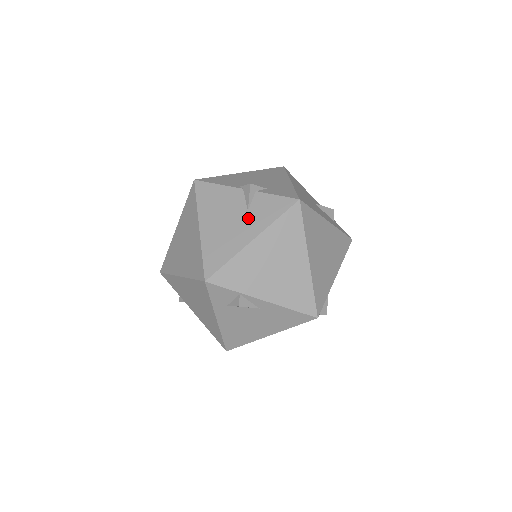
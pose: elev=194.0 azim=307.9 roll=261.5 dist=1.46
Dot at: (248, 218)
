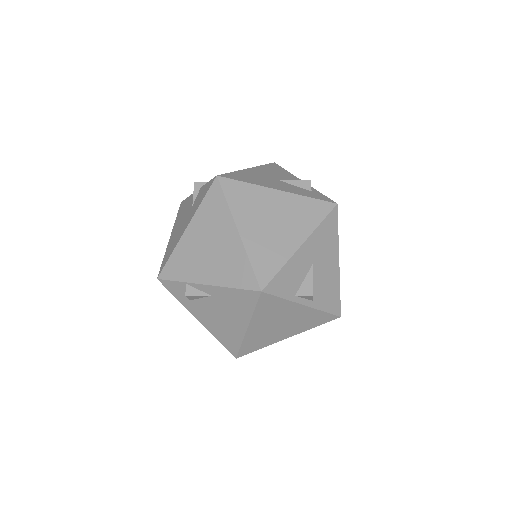
Dot at: (190, 212)
